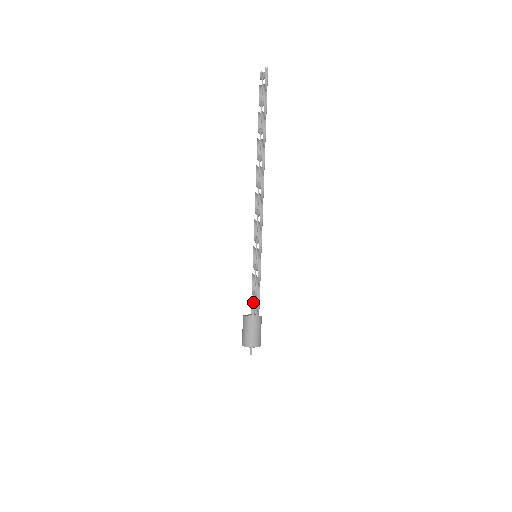
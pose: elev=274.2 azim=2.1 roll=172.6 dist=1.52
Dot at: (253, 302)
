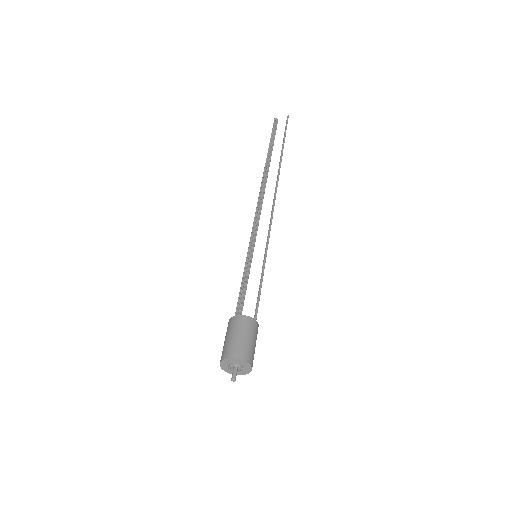
Dot at: (238, 310)
